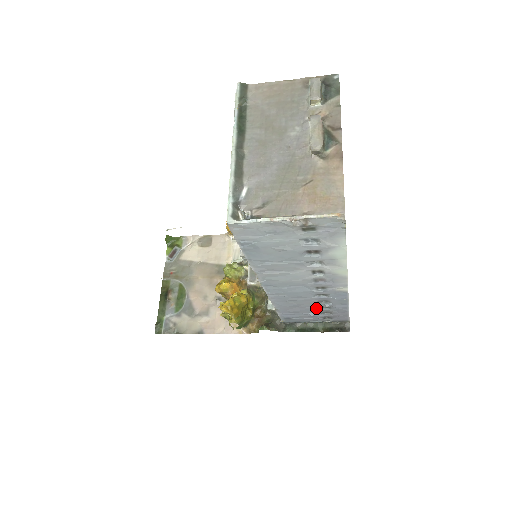
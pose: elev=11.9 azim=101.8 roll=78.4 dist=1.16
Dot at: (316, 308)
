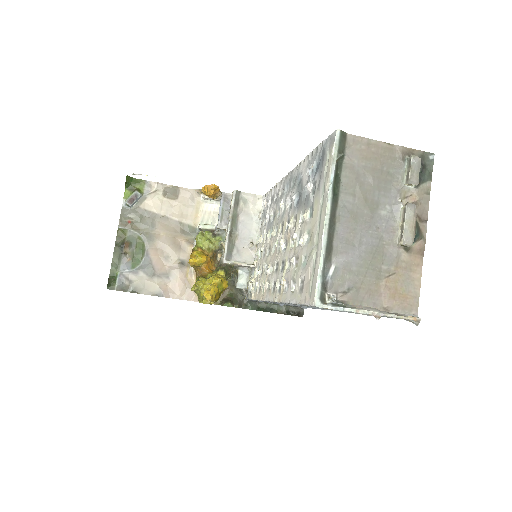
Dot at: occluded
